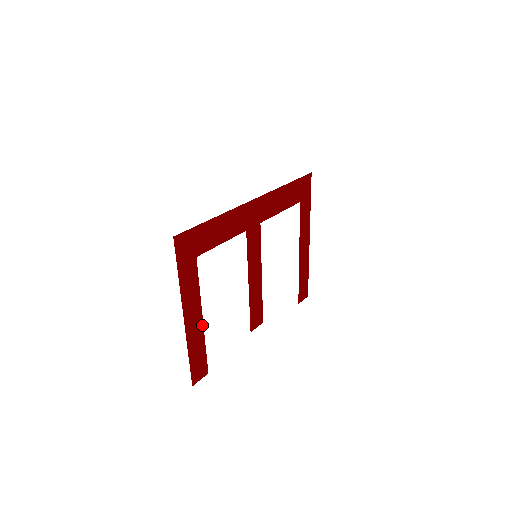
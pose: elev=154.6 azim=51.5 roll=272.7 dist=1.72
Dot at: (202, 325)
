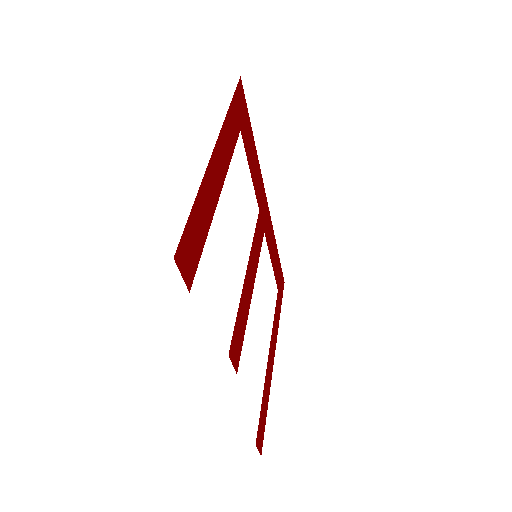
Dot at: (216, 202)
